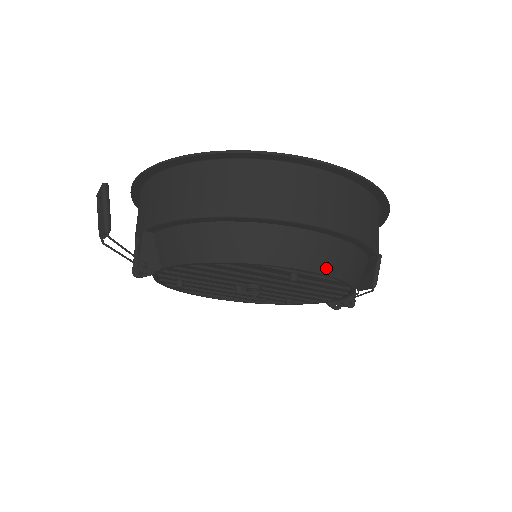
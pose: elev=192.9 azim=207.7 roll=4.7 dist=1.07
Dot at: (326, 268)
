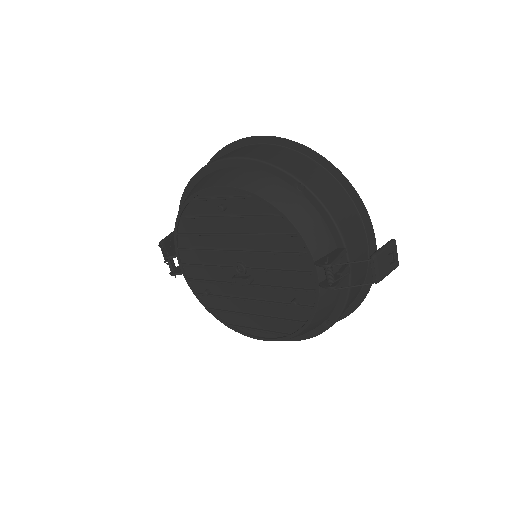
Dot at: (231, 183)
